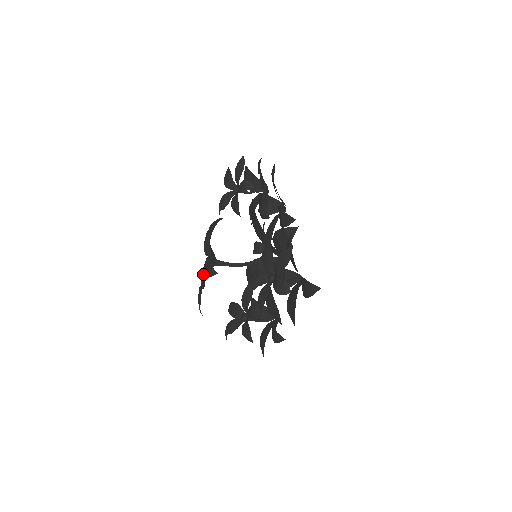
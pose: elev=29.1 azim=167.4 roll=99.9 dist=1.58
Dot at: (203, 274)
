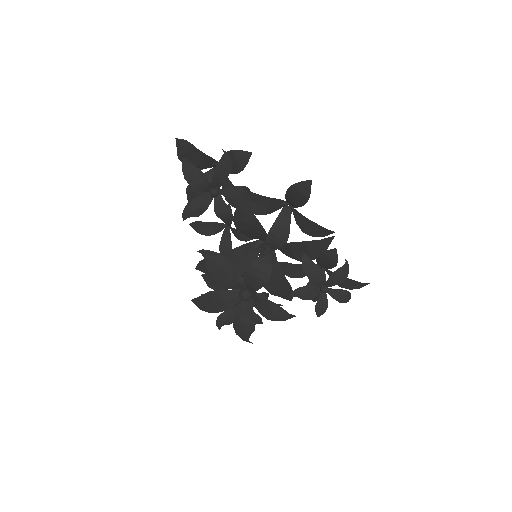
Dot at: (226, 305)
